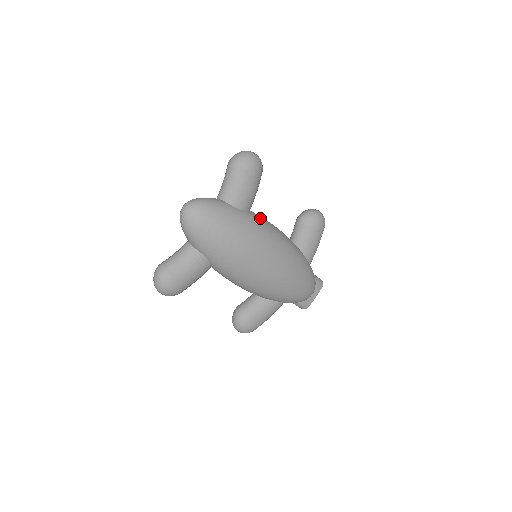
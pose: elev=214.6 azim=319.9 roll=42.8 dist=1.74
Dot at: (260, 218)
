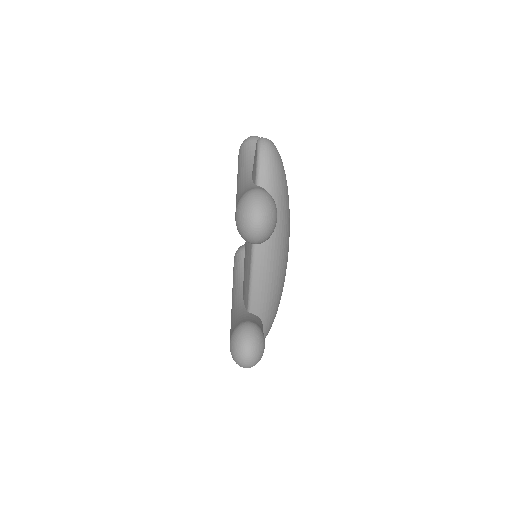
Dot at: occluded
